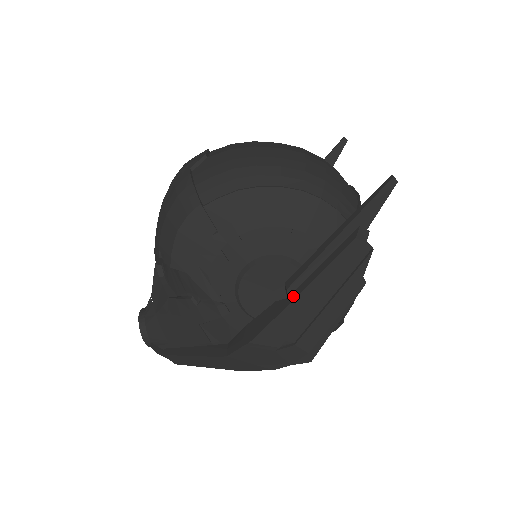
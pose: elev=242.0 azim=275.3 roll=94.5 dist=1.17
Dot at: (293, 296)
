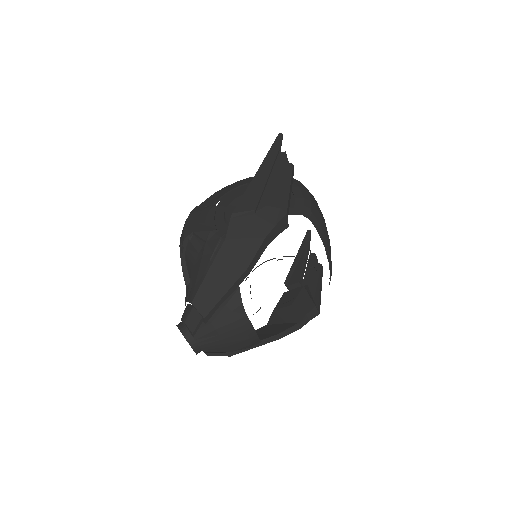
Dot at: occluded
